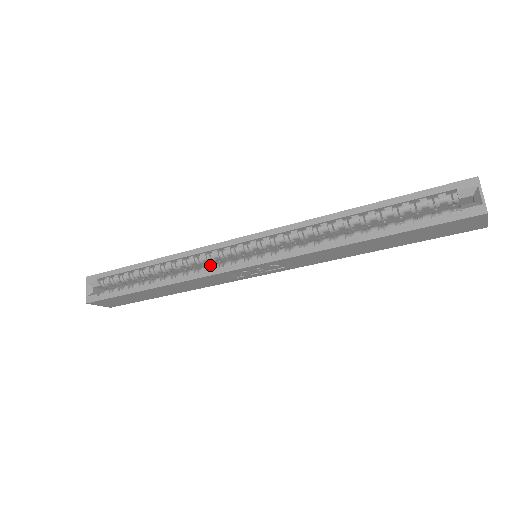
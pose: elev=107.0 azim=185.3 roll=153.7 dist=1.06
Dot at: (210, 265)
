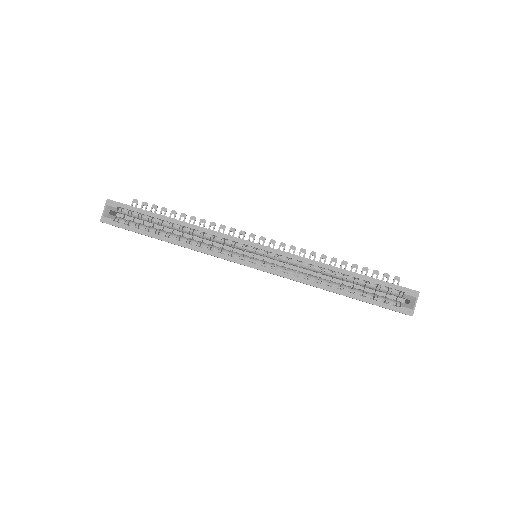
Dot at: occluded
